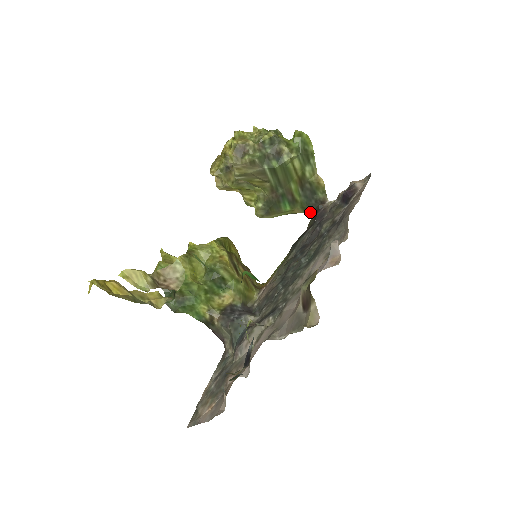
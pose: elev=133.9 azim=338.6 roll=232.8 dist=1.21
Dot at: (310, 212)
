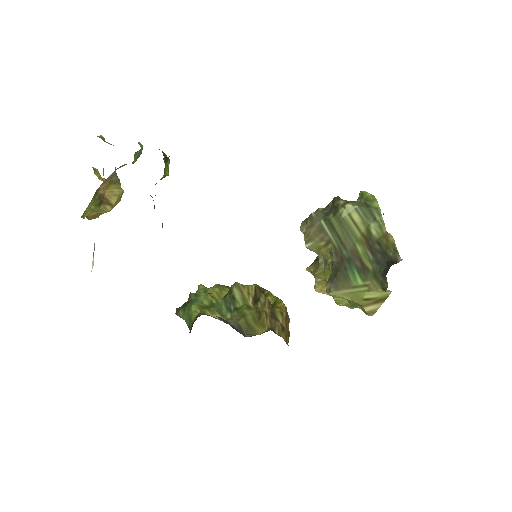
Dot at: (386, 284)
